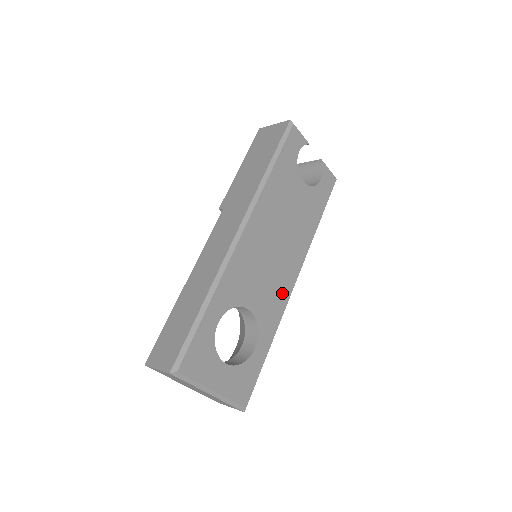
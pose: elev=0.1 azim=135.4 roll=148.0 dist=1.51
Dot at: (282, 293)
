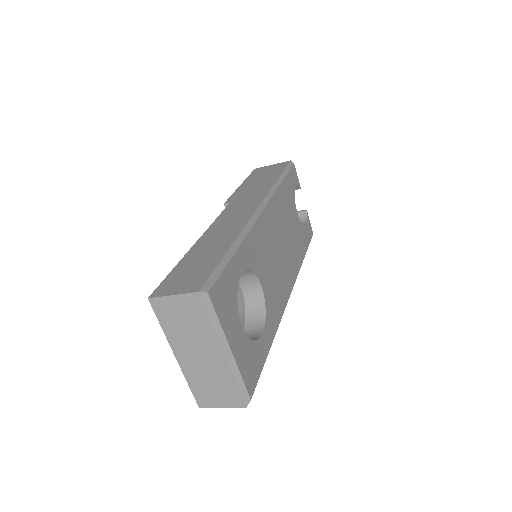
Dot at: (282, 296)
